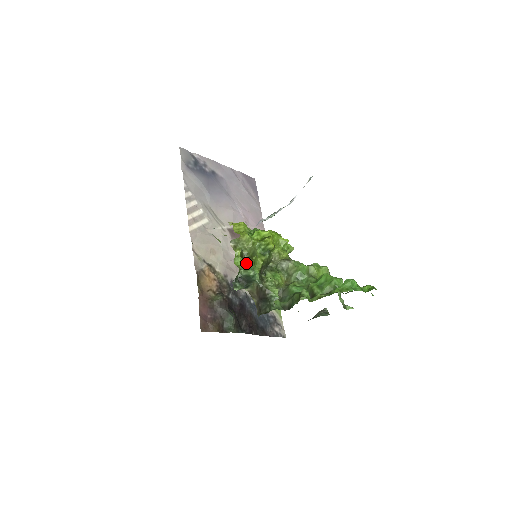
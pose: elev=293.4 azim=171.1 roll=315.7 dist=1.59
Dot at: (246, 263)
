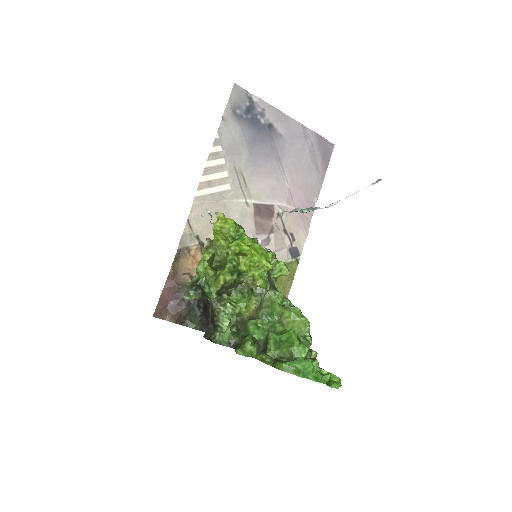
Dot at: (208, 274)
